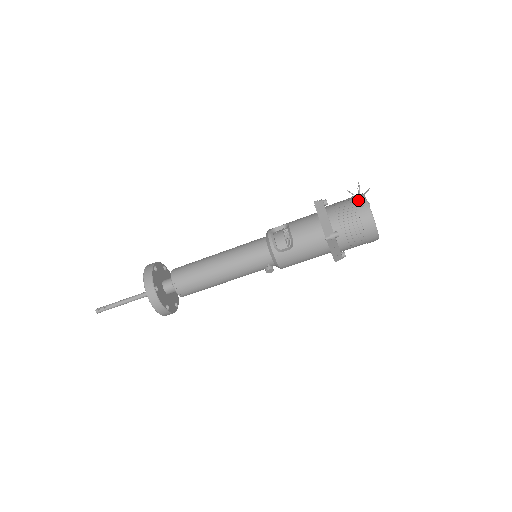
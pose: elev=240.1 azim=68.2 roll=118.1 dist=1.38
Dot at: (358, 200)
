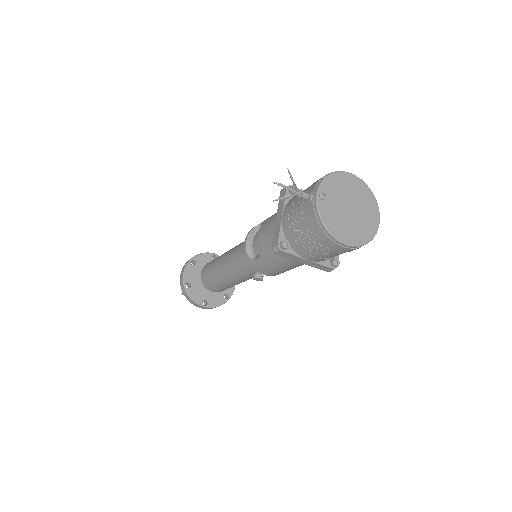
Dot at: (310, 189)
